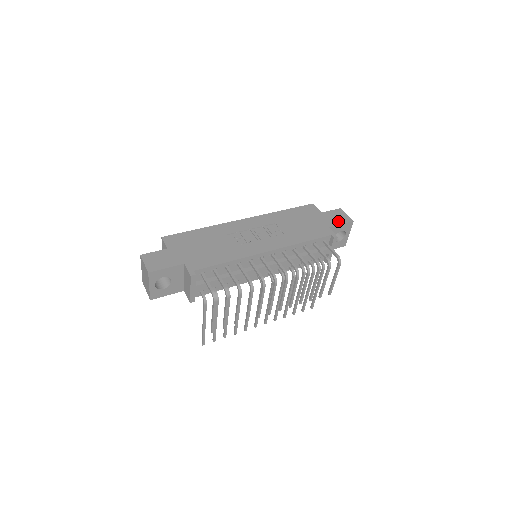
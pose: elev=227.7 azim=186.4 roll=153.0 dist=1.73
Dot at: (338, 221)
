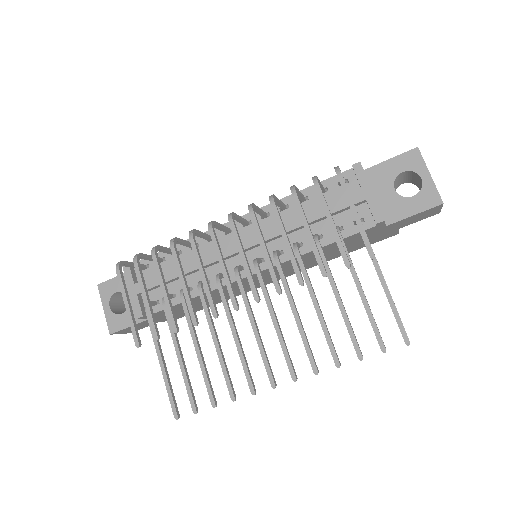
Dot at: occluded
